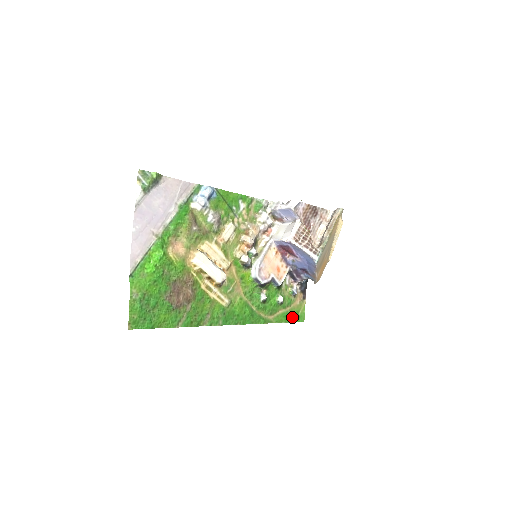
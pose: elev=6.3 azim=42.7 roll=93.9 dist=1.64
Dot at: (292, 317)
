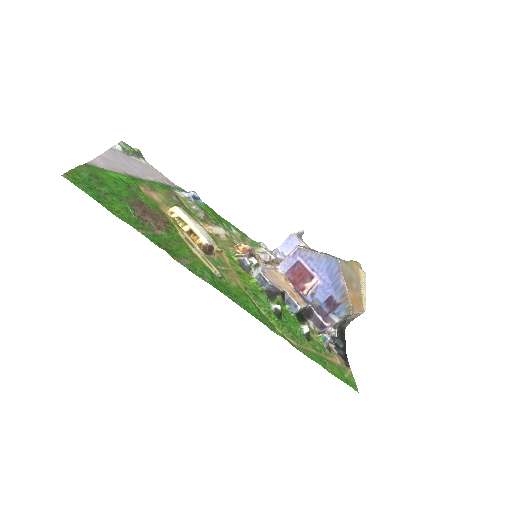
Dot at: (333, 371)
